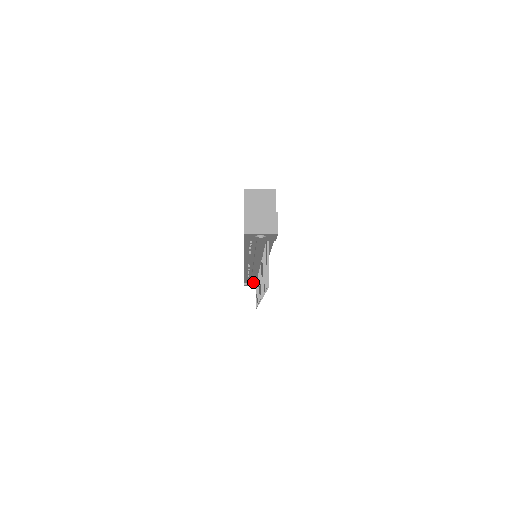
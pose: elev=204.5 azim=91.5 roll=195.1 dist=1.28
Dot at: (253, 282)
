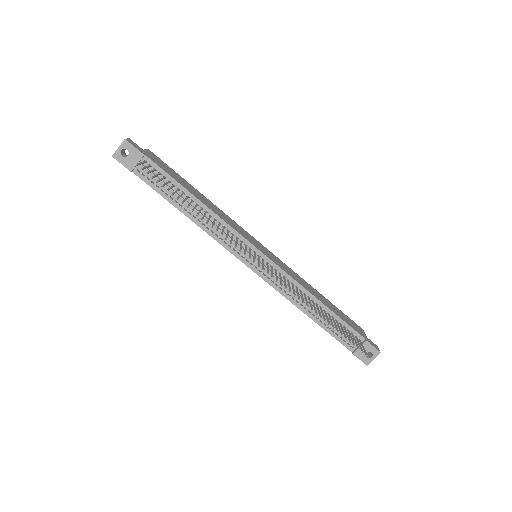
Dot at: occluded
